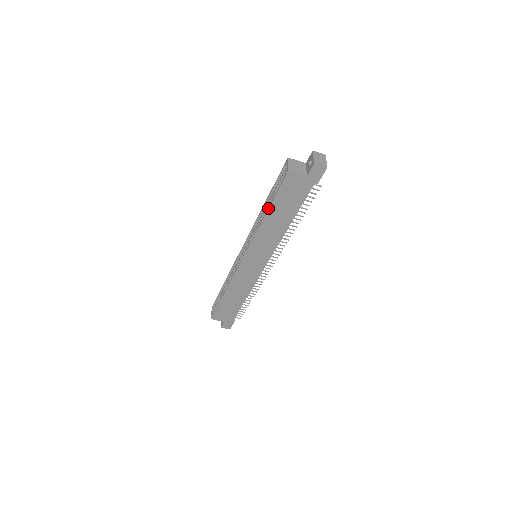
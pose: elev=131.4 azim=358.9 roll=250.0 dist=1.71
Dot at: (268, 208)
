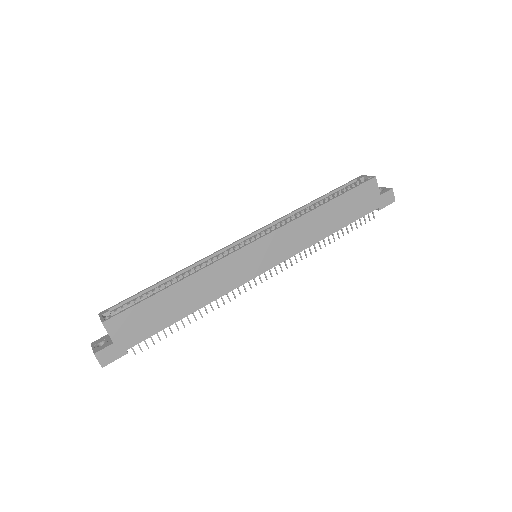
Dot at: (332, 199)
